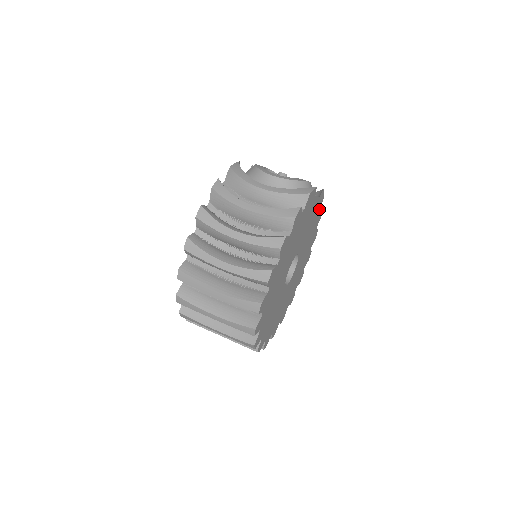
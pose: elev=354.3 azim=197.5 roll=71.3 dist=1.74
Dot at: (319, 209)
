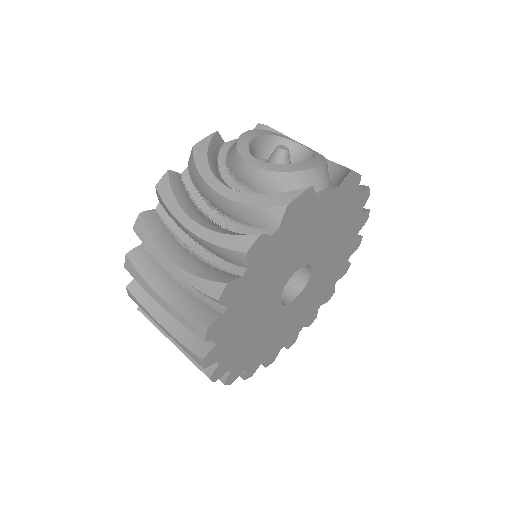
Dot at: (353, 194)
